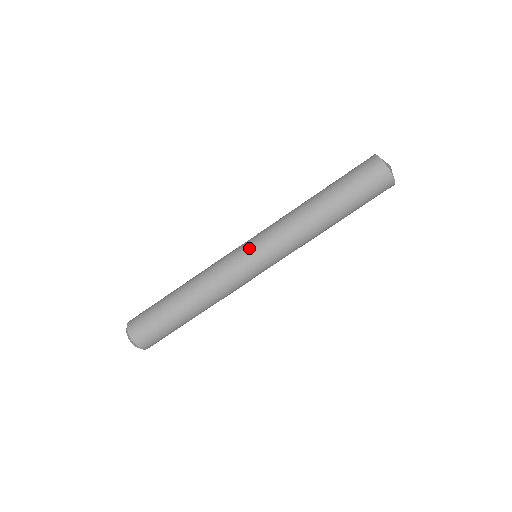
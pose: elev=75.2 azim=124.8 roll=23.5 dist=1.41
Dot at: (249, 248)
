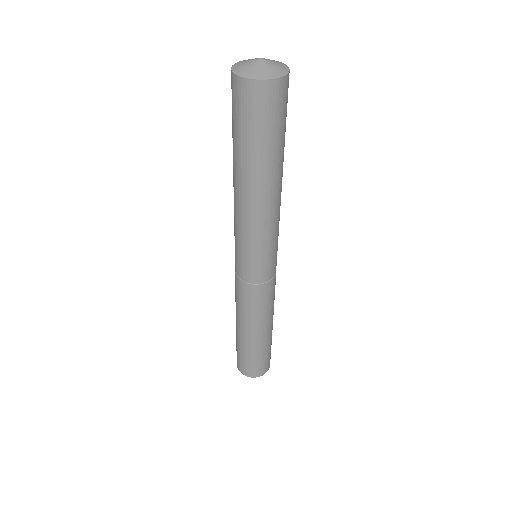
Dot at: (235, 258)
